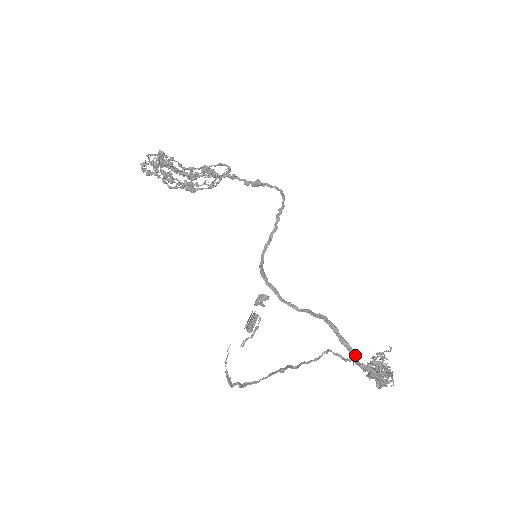
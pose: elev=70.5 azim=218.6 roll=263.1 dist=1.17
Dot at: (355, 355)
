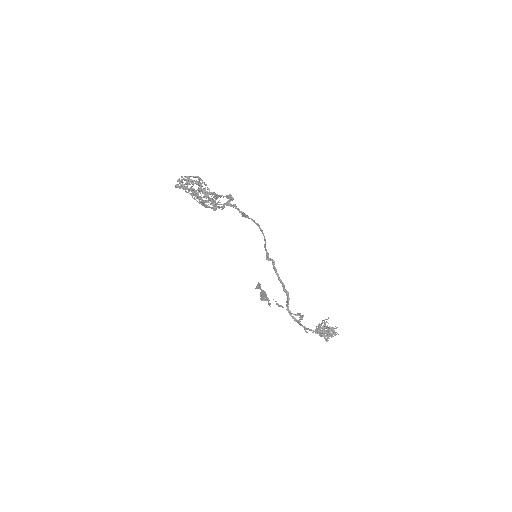
Dot at: (305, 327)
